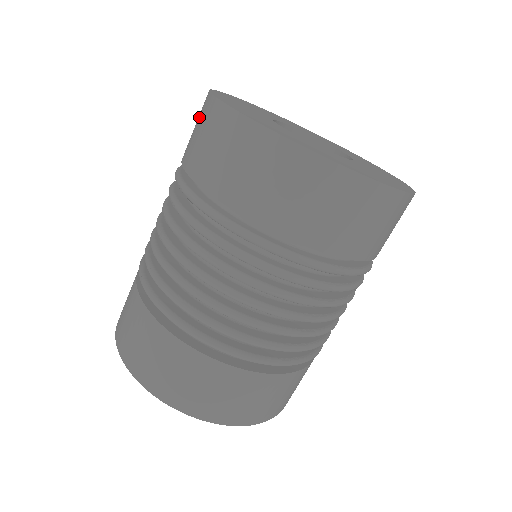
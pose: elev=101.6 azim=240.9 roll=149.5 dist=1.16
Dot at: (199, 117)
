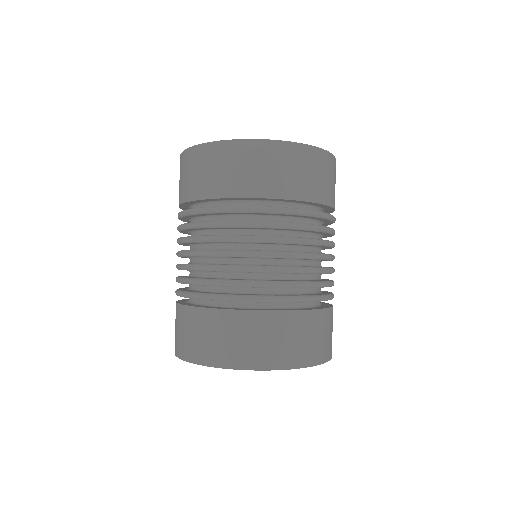
Dot at: (182, 169)
